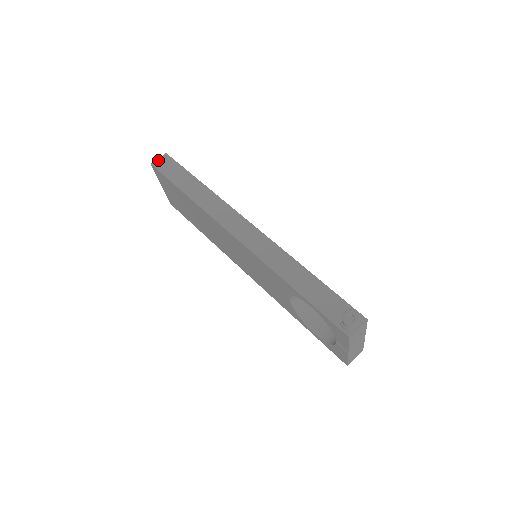
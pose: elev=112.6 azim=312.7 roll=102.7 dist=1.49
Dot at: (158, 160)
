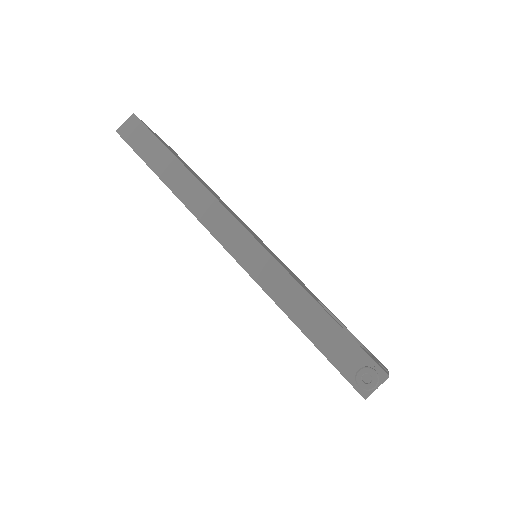
Dot at: (124, 125)
